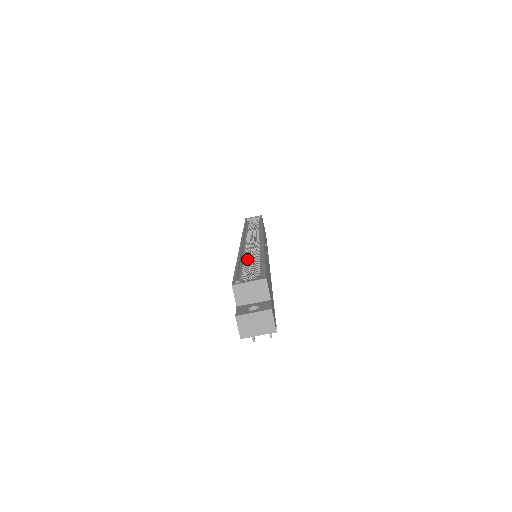
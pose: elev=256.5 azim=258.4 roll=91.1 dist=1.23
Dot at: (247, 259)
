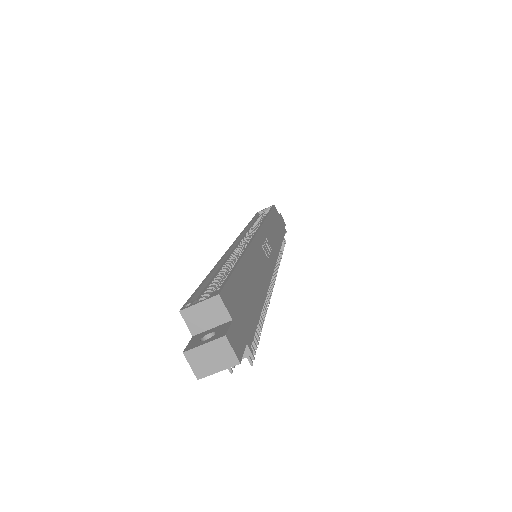
Dot at: (225, 266)
